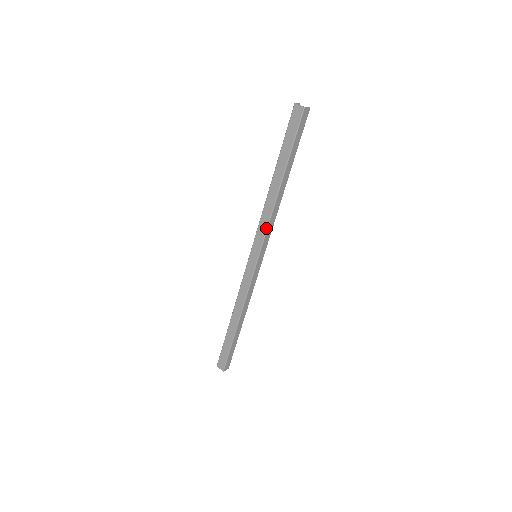
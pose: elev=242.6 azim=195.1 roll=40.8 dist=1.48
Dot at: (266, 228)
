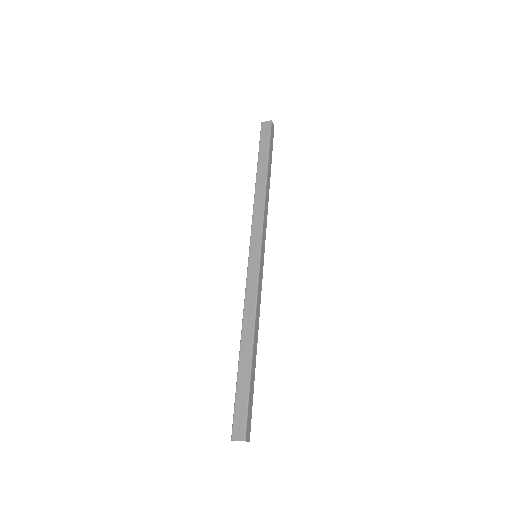
Dot at: (262, 219)
